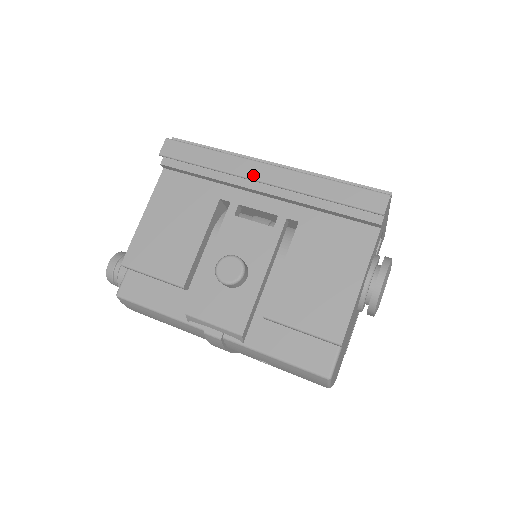
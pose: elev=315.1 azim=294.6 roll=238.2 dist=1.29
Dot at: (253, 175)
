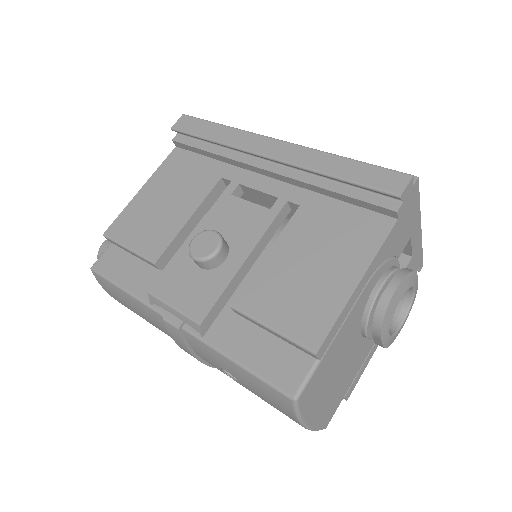
Dot at: (258, 149)
